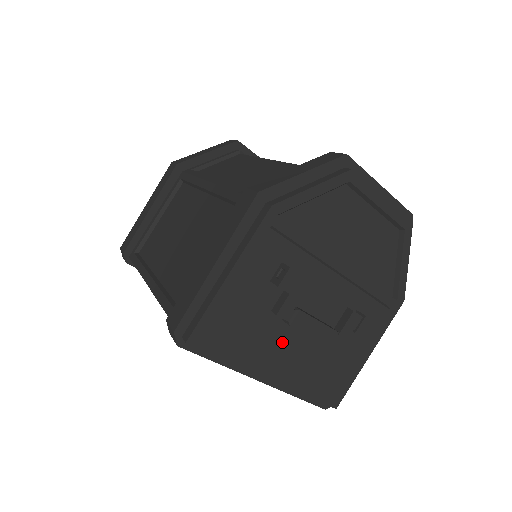
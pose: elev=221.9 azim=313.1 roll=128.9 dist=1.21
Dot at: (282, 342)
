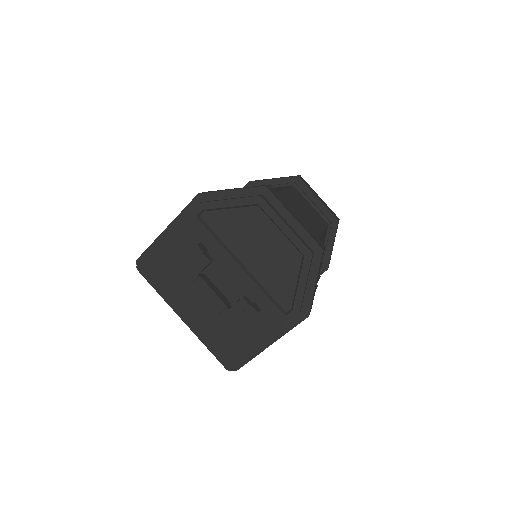
Dot at: (194, 297)
